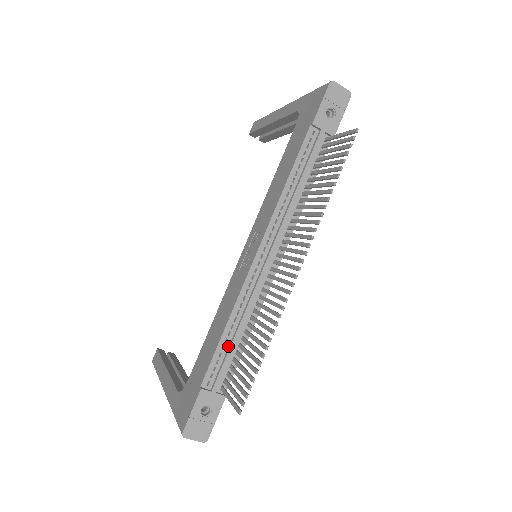
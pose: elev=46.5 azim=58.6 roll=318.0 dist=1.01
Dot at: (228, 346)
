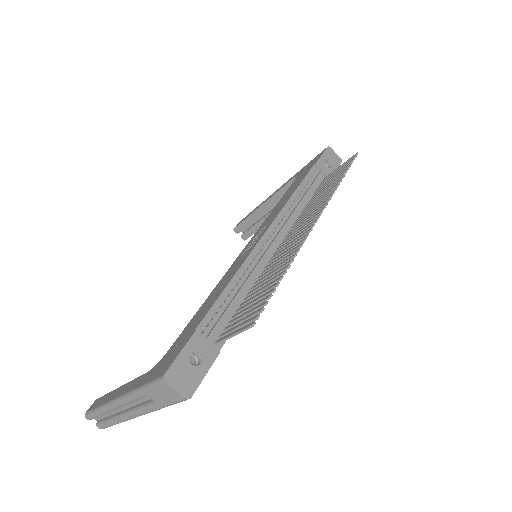
Dot at: (230, 301)
